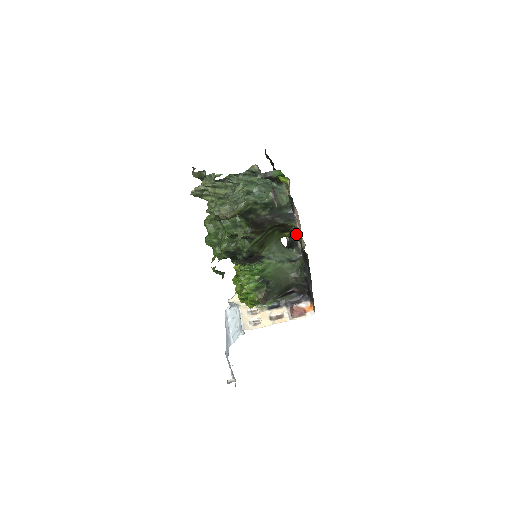
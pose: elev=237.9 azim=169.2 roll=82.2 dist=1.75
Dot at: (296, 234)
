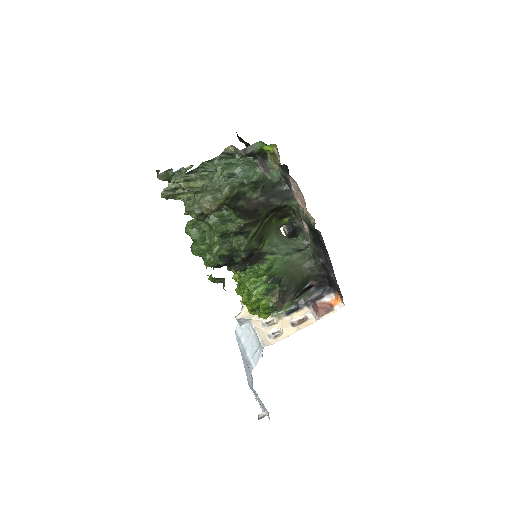
Dot at: (298, 216)
